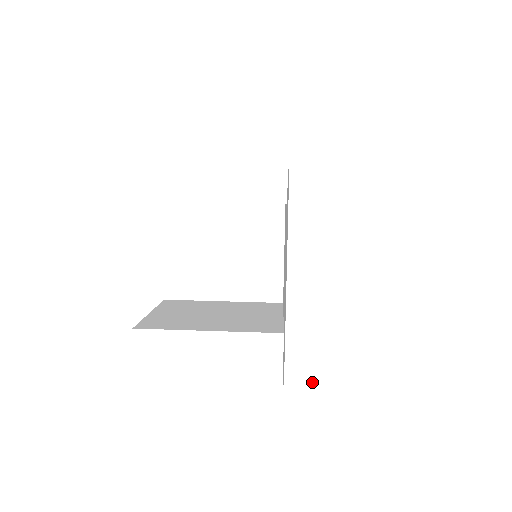
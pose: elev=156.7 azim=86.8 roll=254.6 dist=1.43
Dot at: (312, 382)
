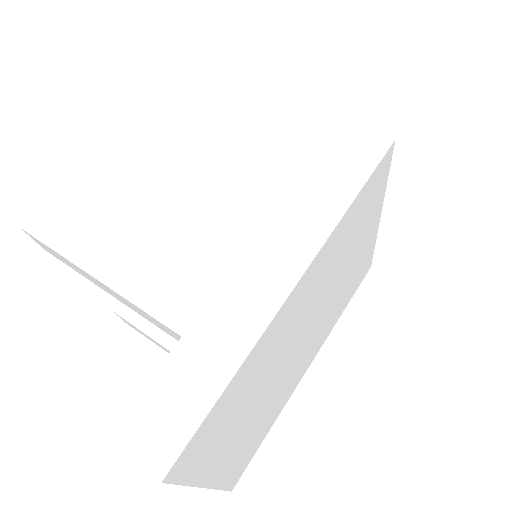
Dot at: occluded
